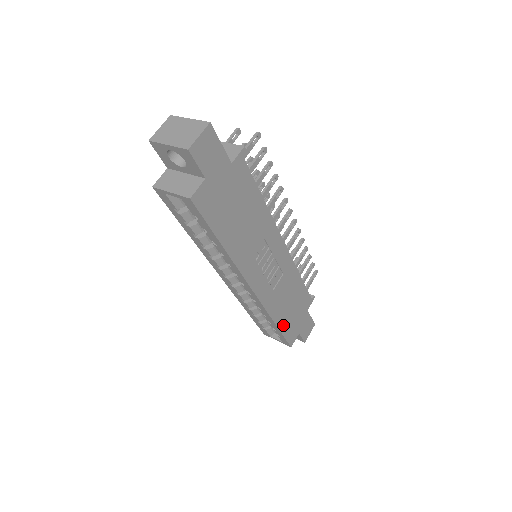
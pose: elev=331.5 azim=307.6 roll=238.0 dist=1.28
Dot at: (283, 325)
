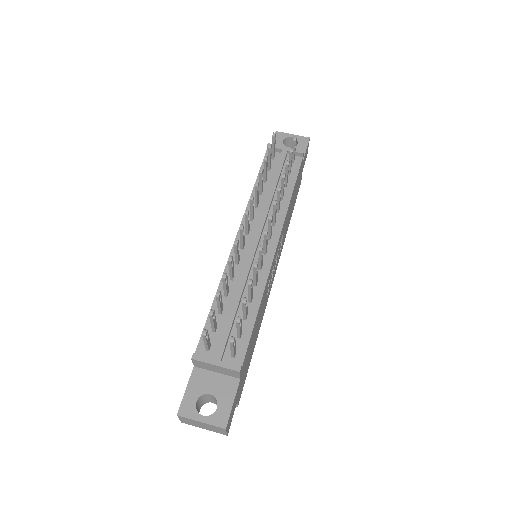
Dot at: (293, 208)
